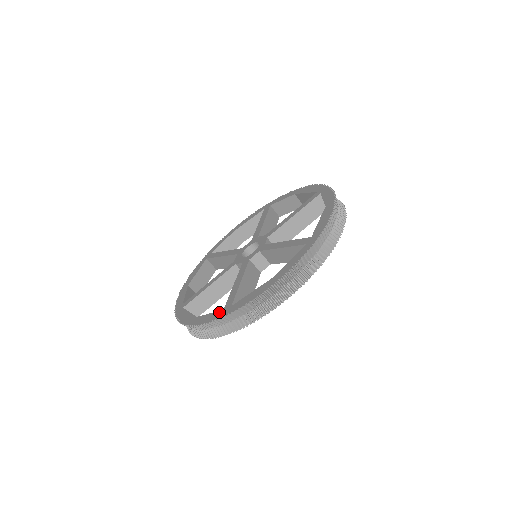
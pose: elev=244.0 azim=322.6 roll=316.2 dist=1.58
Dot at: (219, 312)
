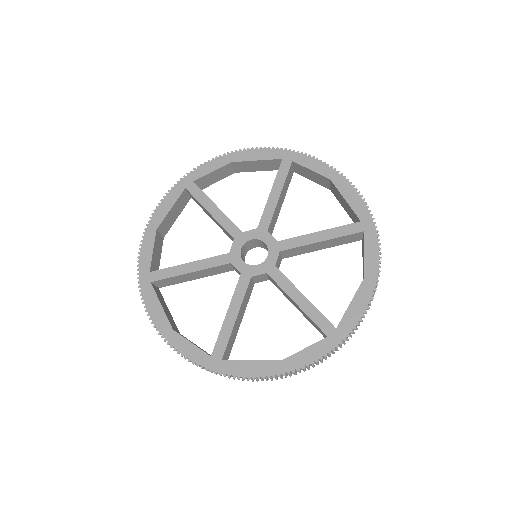
Dot at: (205, 356)
